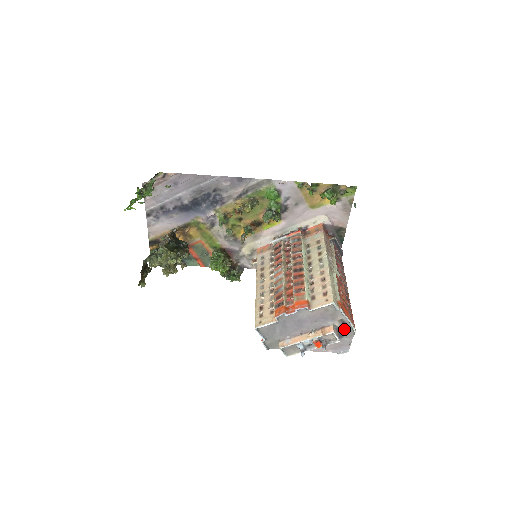
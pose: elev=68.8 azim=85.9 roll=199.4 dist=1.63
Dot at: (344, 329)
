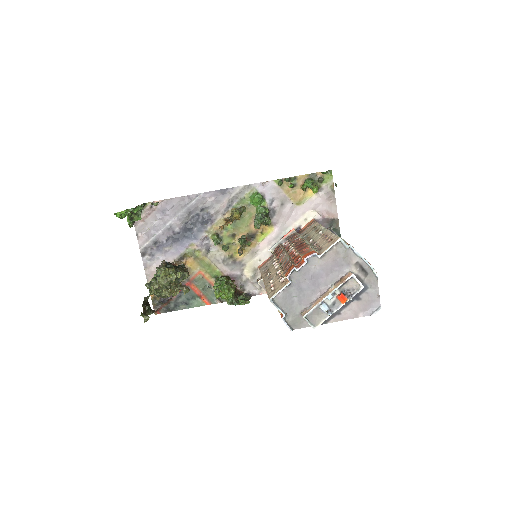
Dot at: (364, 276)
